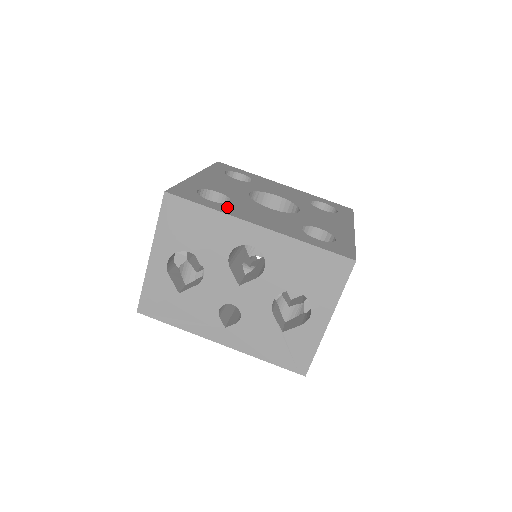
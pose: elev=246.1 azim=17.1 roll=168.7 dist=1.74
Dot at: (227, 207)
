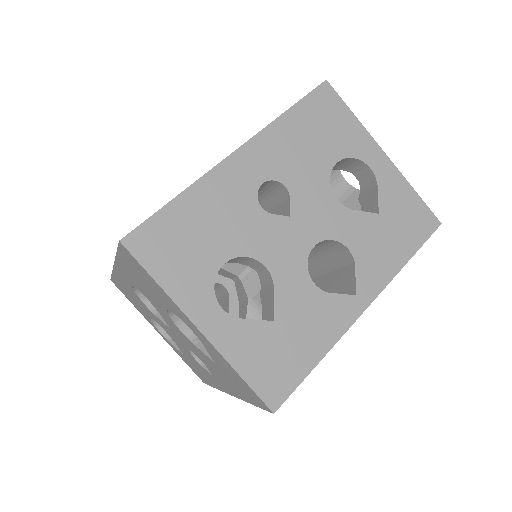
Dot at: occluded
